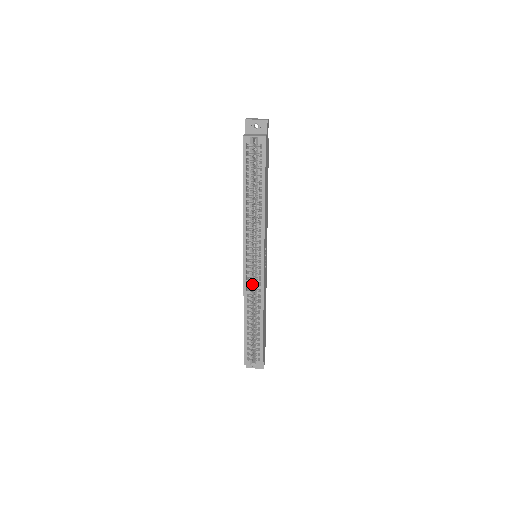
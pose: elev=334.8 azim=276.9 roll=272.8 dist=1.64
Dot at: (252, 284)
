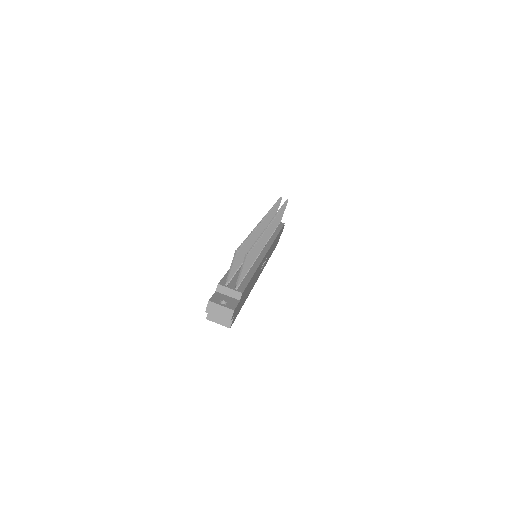
Dot at: occluded
